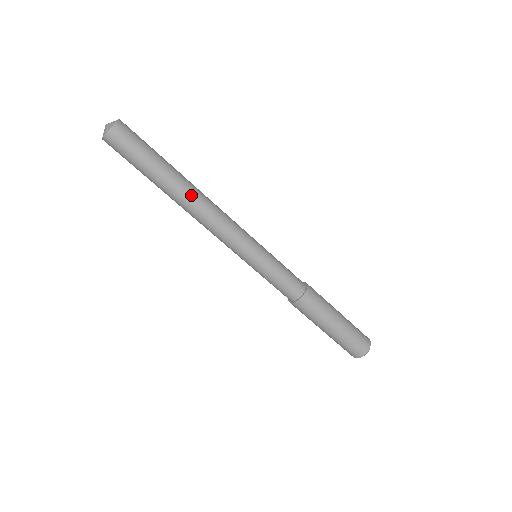
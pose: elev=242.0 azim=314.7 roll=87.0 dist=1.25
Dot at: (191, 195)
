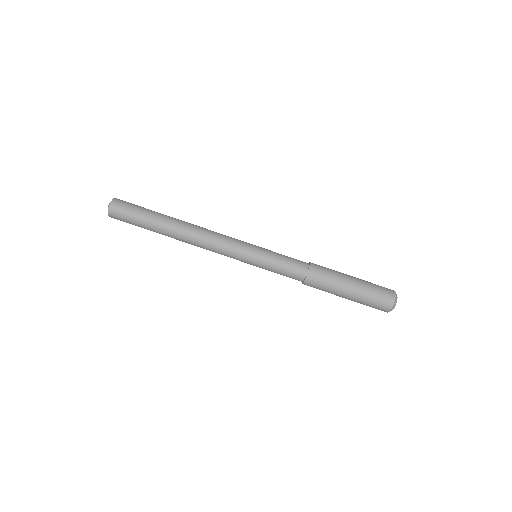
Dot at: (186, 222)
